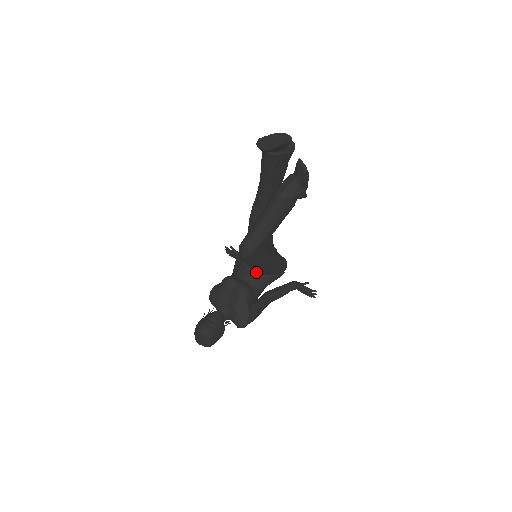
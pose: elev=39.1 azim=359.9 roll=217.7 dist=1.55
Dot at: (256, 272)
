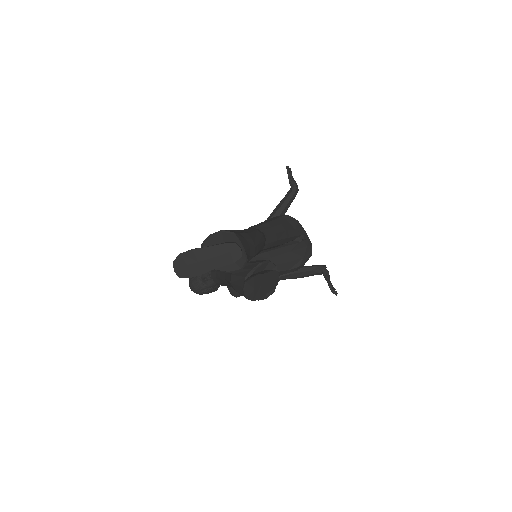
Dot at: occluded
